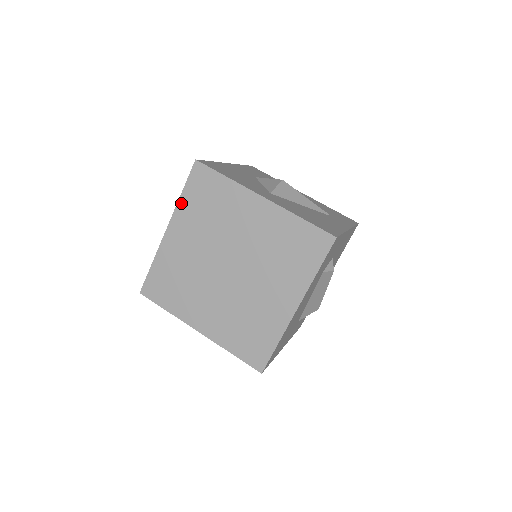
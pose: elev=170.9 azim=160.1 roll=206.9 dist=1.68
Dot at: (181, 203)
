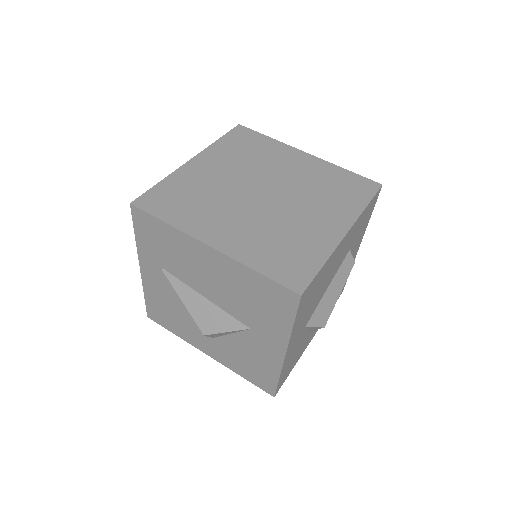
Dot at: (216, 145)
